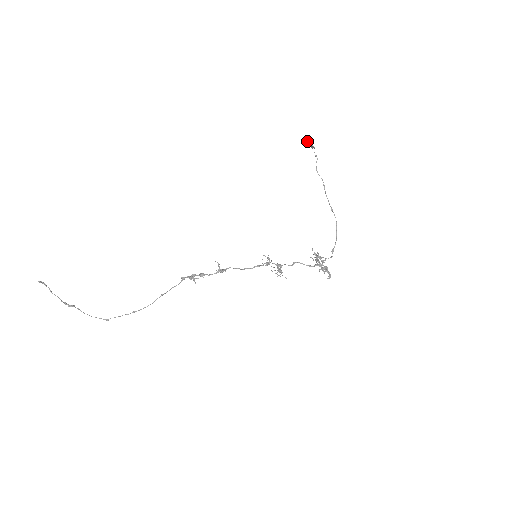
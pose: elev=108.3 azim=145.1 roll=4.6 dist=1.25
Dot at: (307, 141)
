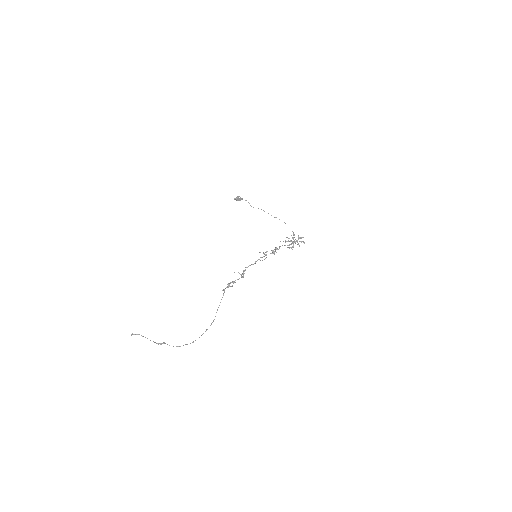
Dot at: (236, 198)
